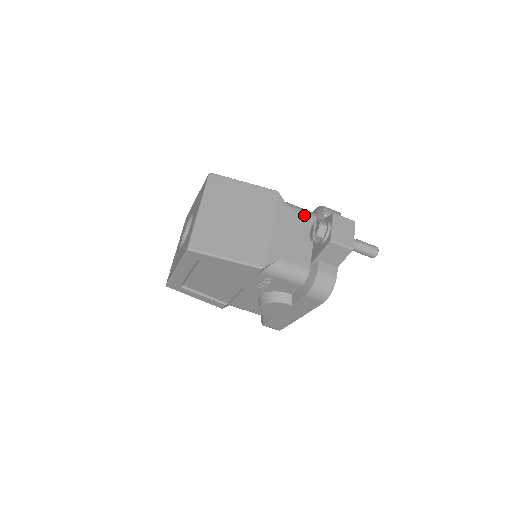
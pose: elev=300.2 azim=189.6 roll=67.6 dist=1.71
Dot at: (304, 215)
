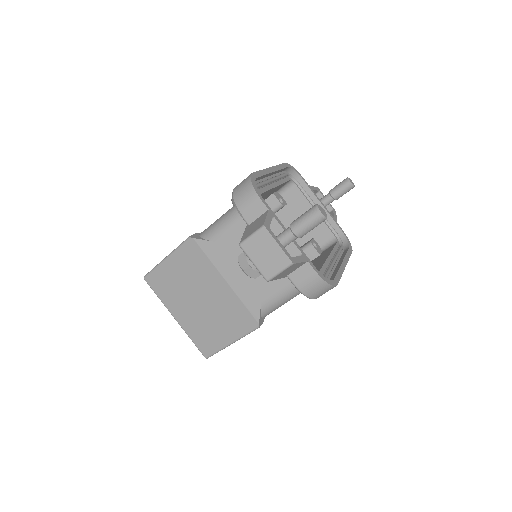
Dot at: (231, 231)
